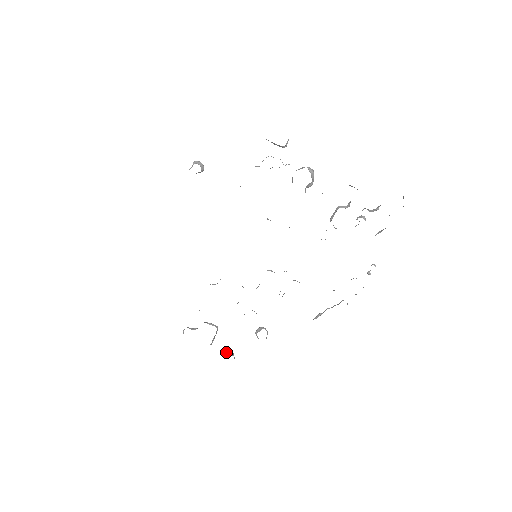
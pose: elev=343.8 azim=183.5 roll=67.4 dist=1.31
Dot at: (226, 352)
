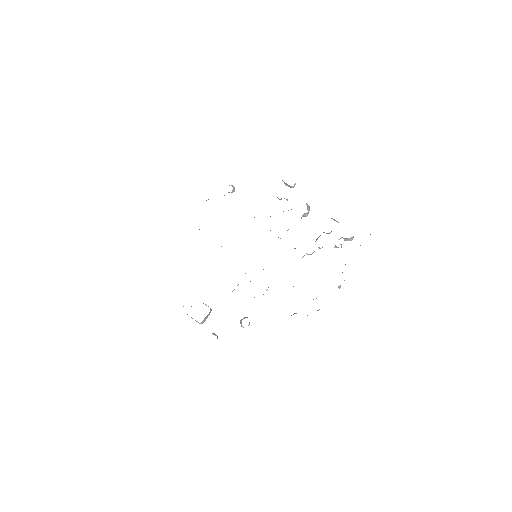
Dot at: (212, 333)
